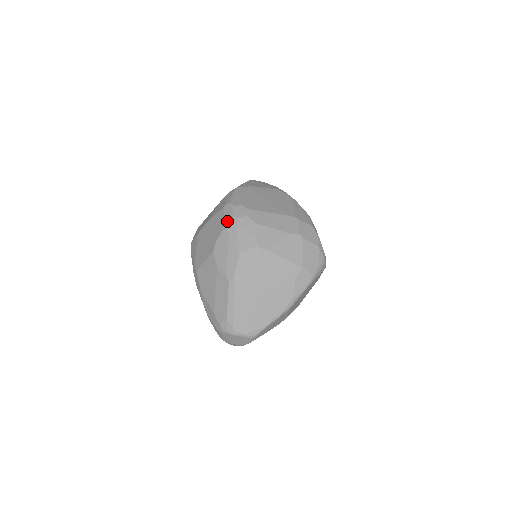
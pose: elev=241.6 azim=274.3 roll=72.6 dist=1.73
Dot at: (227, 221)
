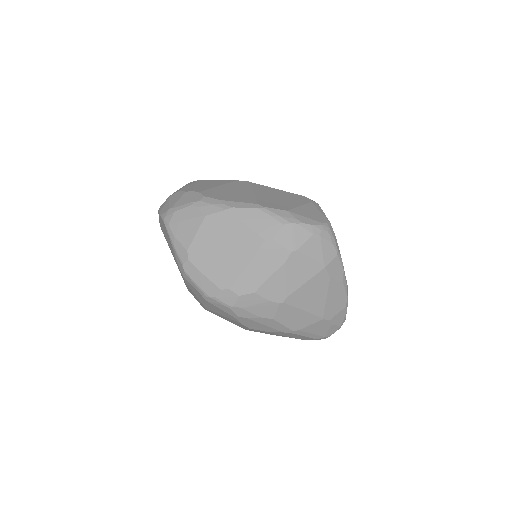
Dot at: (229, 312)
